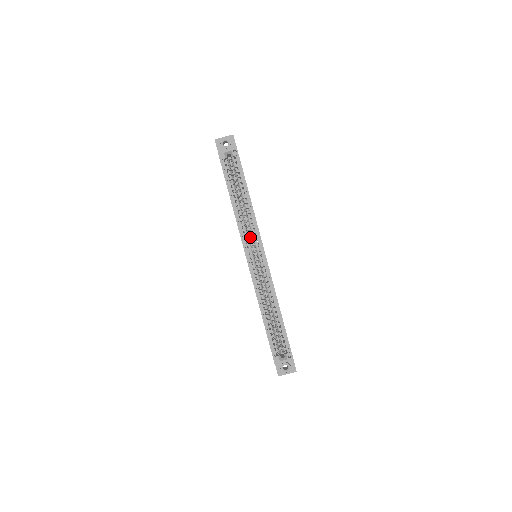
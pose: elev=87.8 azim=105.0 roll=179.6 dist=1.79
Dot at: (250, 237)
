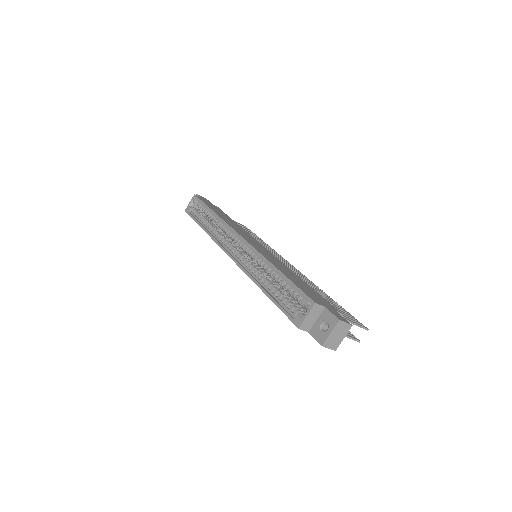
Dot at: (231, 240)
